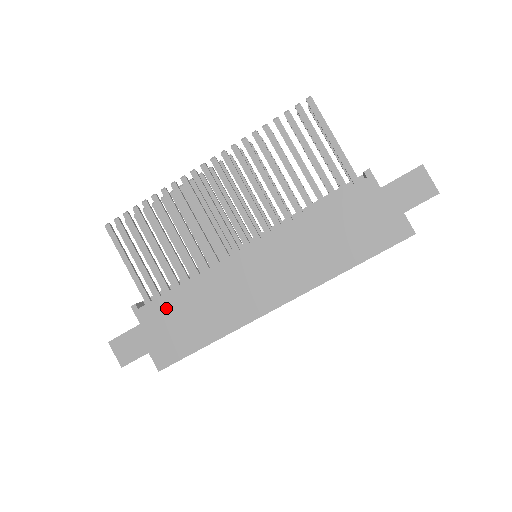
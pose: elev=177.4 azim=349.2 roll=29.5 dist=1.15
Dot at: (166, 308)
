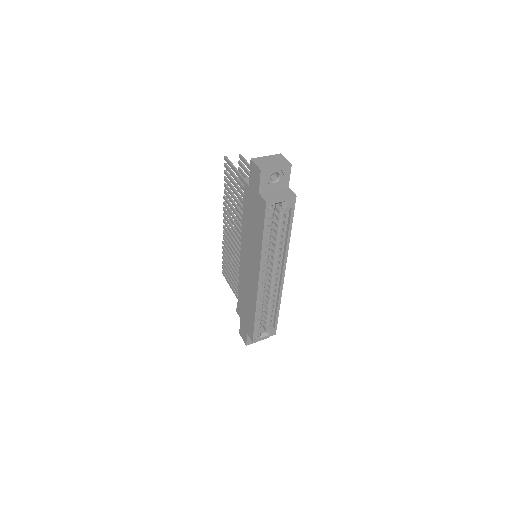
Dot at: (241, 305)
